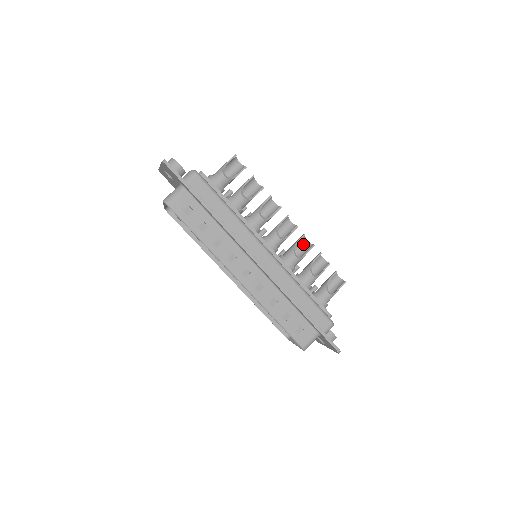
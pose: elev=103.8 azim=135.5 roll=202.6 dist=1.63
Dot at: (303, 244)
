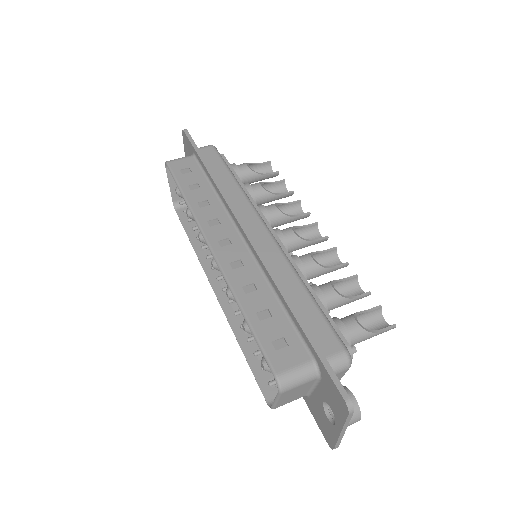
Dot at: (333, 264)
